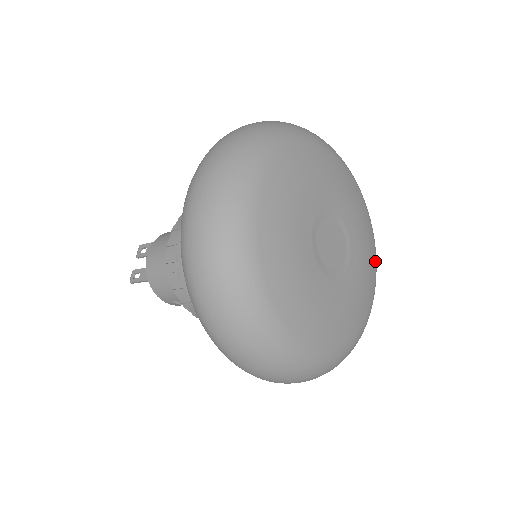
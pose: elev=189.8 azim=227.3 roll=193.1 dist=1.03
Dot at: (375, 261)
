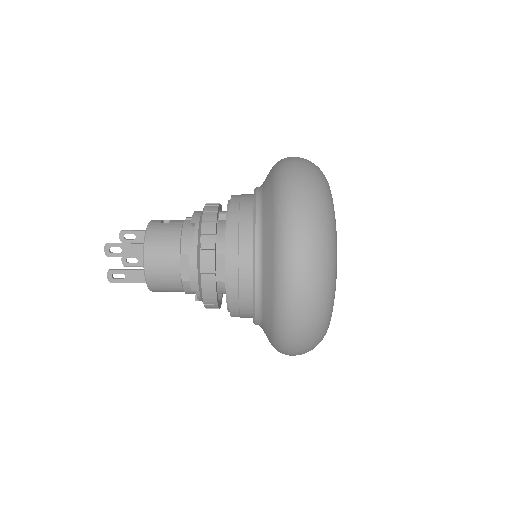
Dot at: occluded
